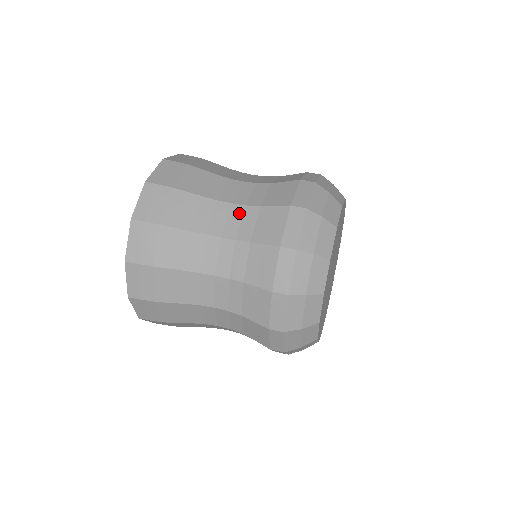
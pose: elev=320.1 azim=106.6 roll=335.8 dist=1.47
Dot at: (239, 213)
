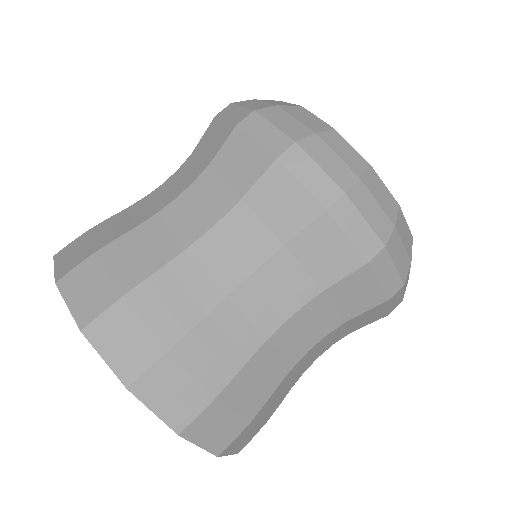
Dot at: (324, 342)
